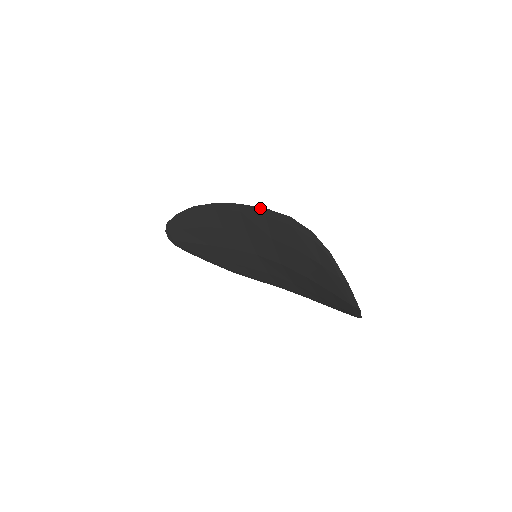
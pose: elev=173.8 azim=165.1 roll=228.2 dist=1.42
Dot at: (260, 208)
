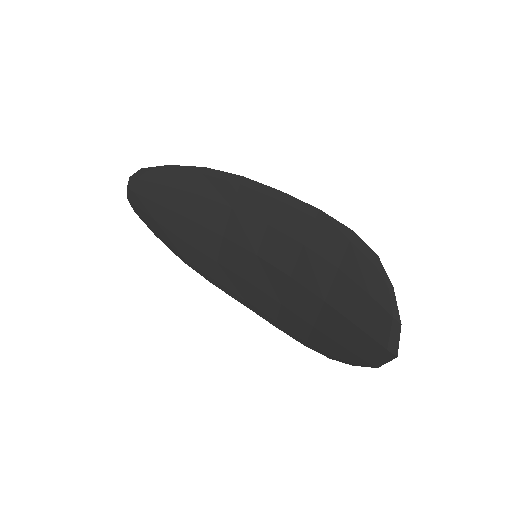
Dot at: (313, 207)
